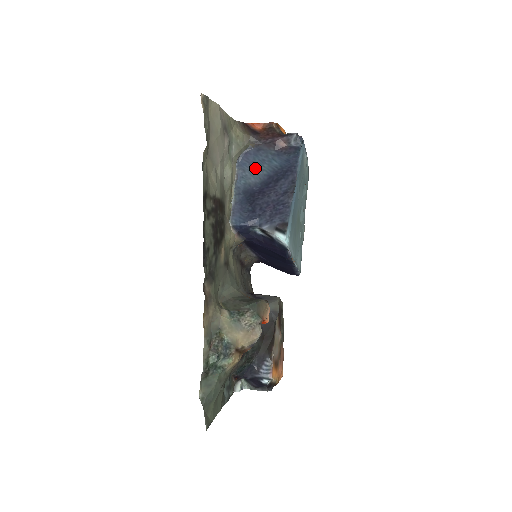
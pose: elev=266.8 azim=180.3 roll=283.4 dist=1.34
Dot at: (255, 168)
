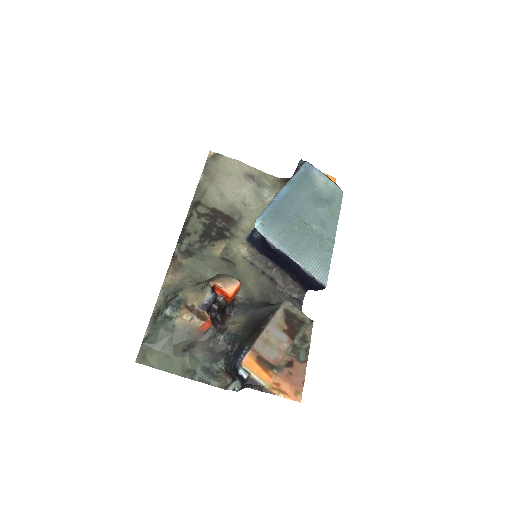
Dot at: occluded
